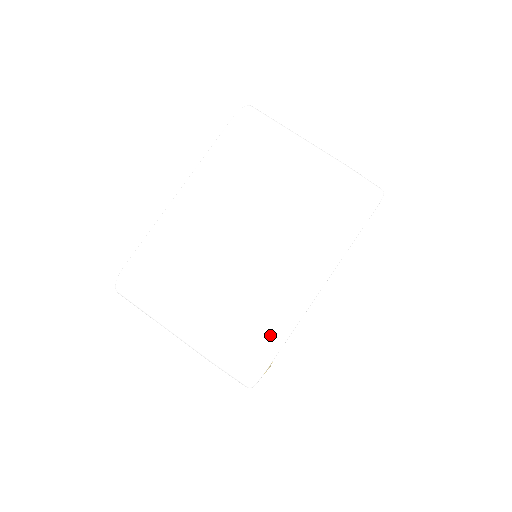
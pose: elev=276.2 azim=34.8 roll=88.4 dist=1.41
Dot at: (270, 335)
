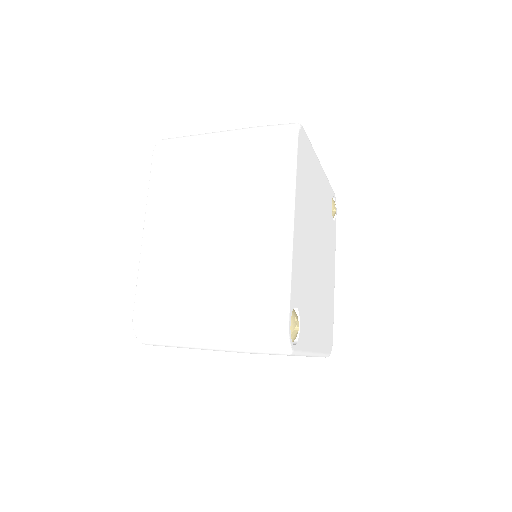
Dot at: (272, 293)
